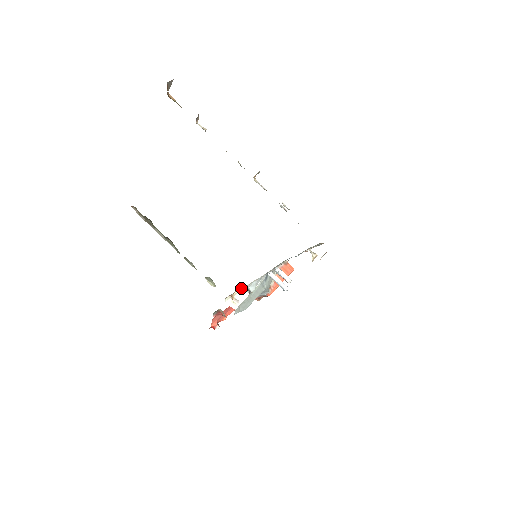
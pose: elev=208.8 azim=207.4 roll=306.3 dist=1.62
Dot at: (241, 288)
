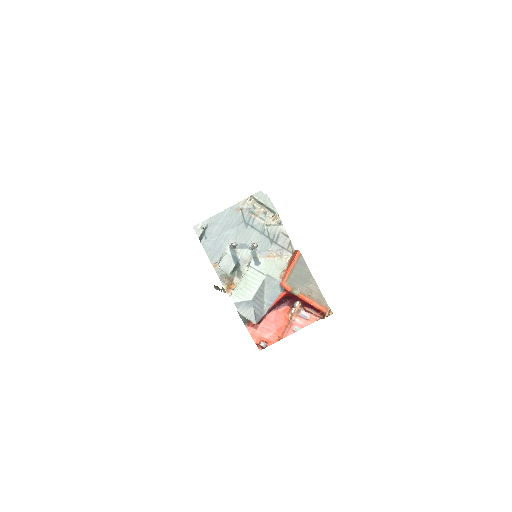
Dot at: occluded
